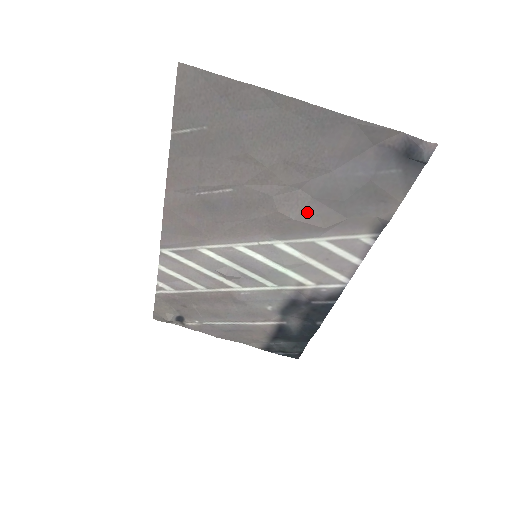
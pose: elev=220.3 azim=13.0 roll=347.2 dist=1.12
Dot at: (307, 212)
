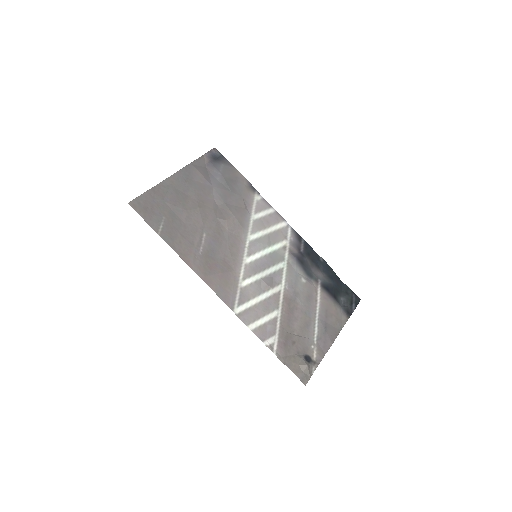
Dot at: (232, 209)
